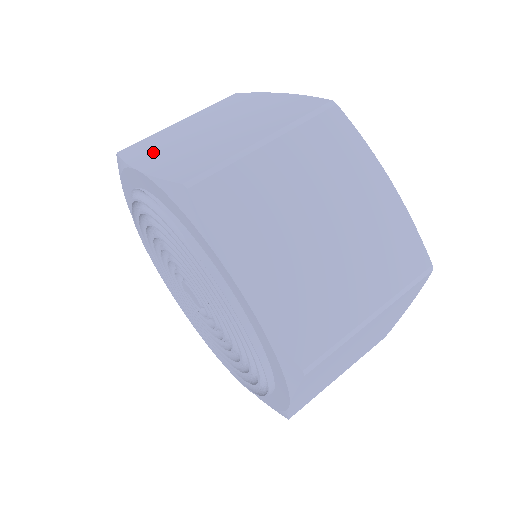
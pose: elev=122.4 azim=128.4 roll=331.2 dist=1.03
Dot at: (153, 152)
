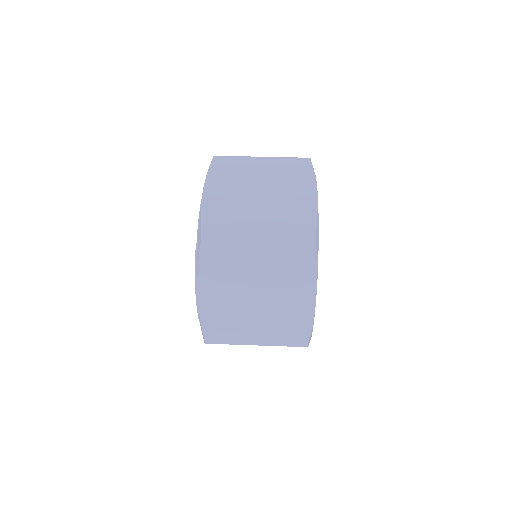
Dot at: (222, 181)
